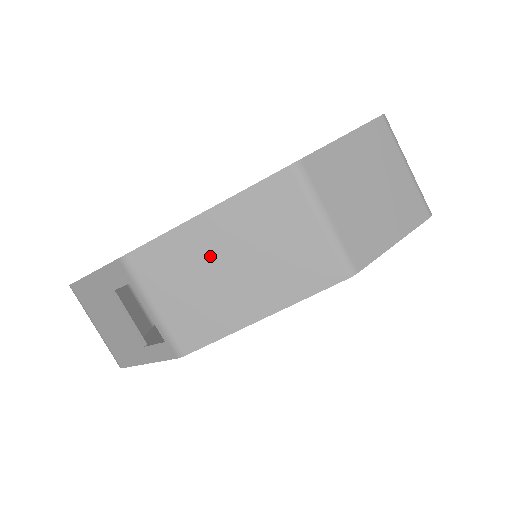
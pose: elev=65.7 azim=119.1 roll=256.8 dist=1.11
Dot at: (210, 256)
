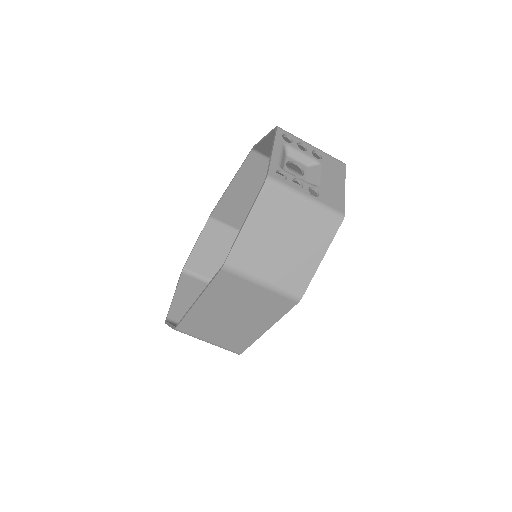
Dot at: (216, 317)
